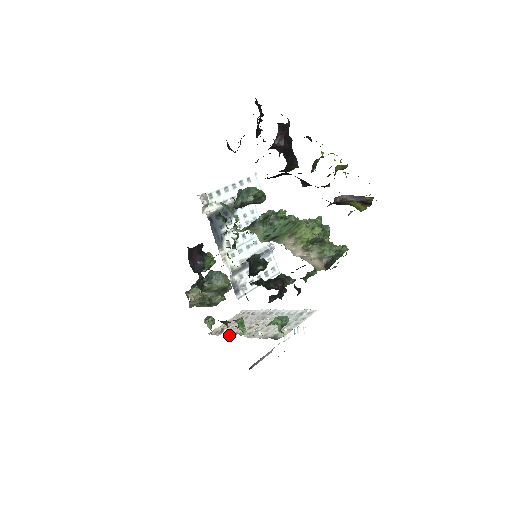
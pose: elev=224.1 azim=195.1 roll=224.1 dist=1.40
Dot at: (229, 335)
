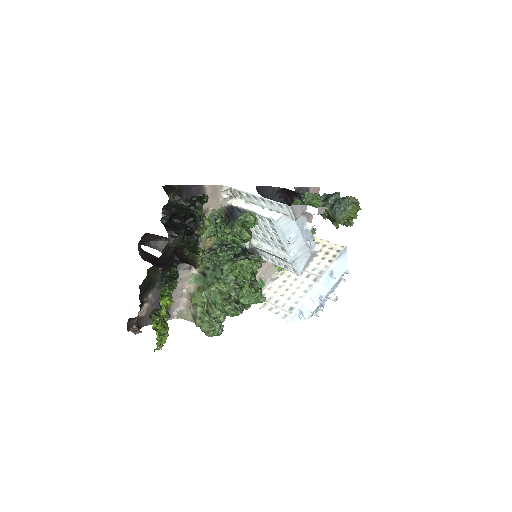
Dot at: occluded
